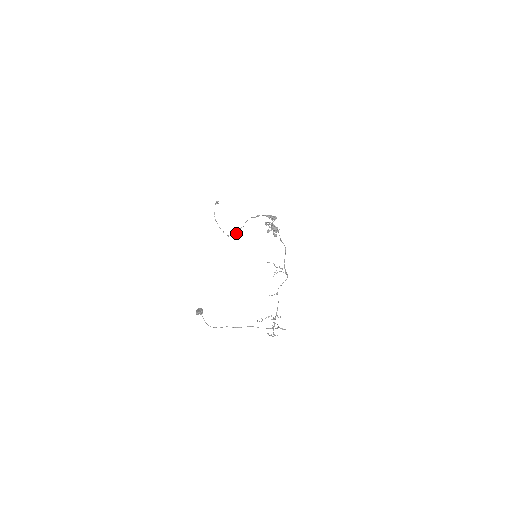
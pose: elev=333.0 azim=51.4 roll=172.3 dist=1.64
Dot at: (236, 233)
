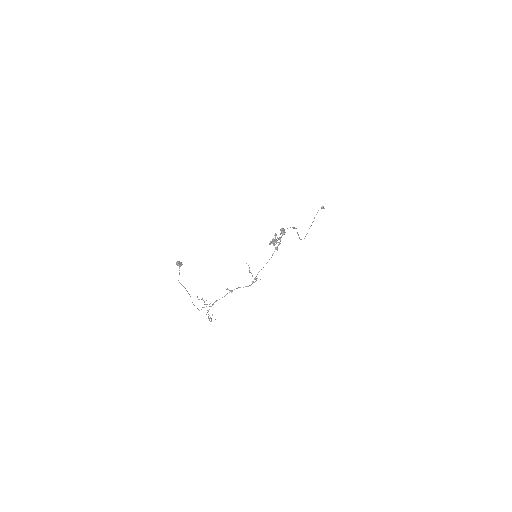
Dot at: (299, 238)
